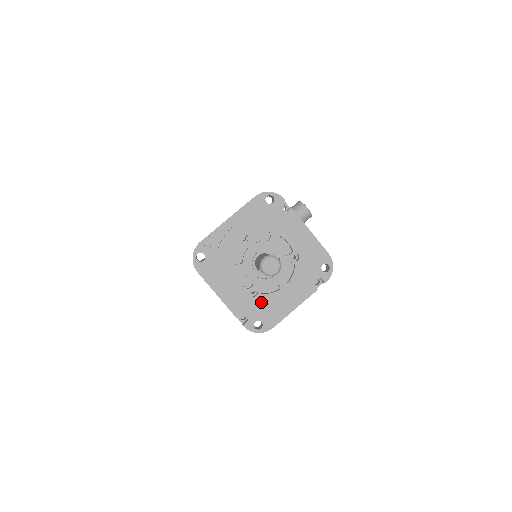
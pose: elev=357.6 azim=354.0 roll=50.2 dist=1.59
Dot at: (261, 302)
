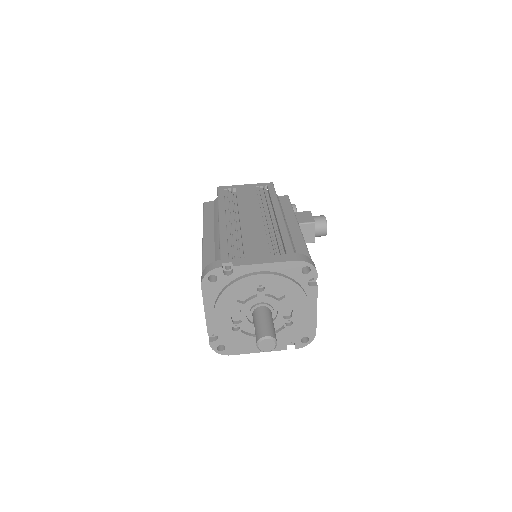
Dot at: (236, 337)
